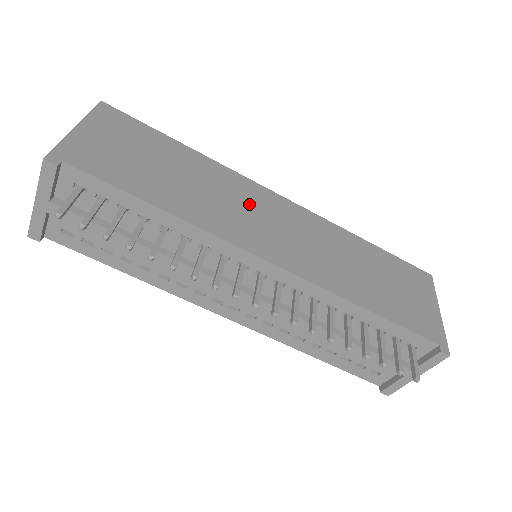
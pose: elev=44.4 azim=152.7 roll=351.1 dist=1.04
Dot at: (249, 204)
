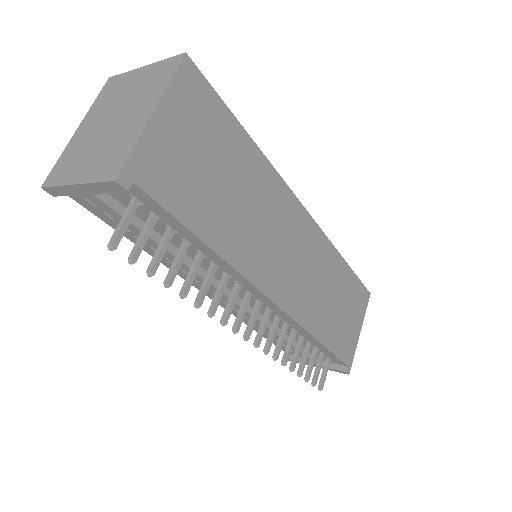
Dot at: (280, 227)
